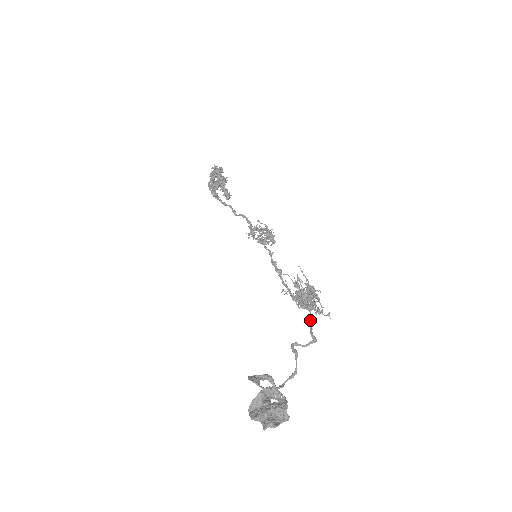
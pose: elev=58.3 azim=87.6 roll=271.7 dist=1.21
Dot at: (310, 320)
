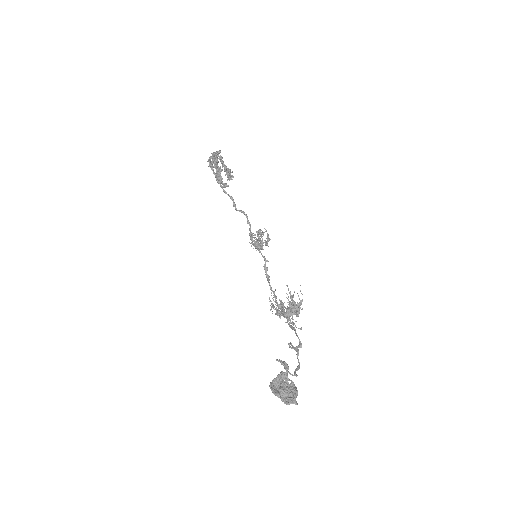
Dot at: occluded
